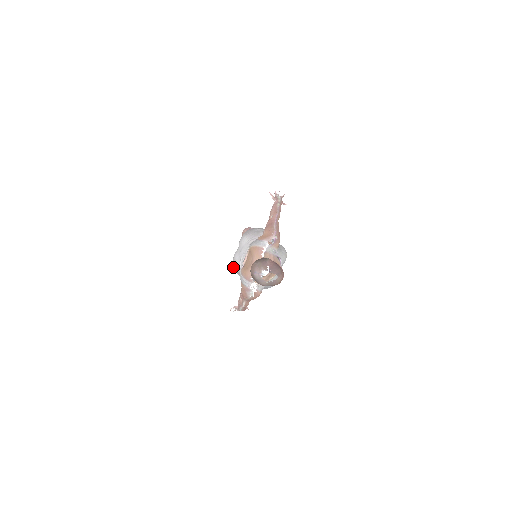
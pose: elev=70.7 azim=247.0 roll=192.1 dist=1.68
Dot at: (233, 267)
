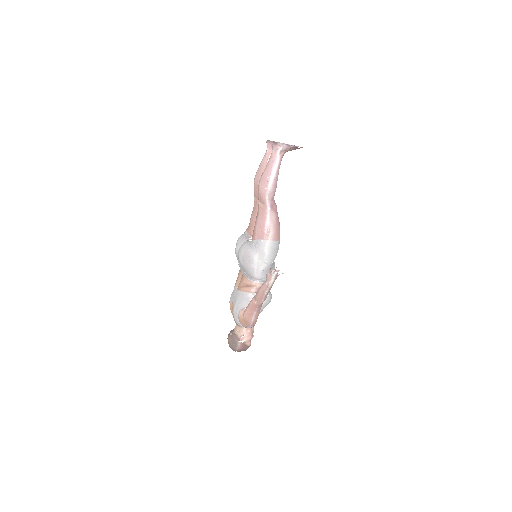
Dot at: occluded
